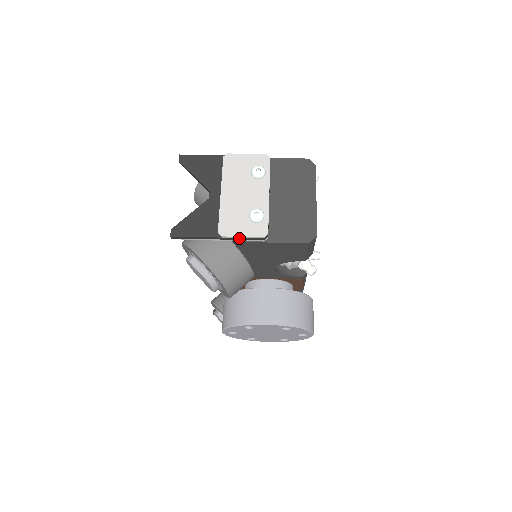
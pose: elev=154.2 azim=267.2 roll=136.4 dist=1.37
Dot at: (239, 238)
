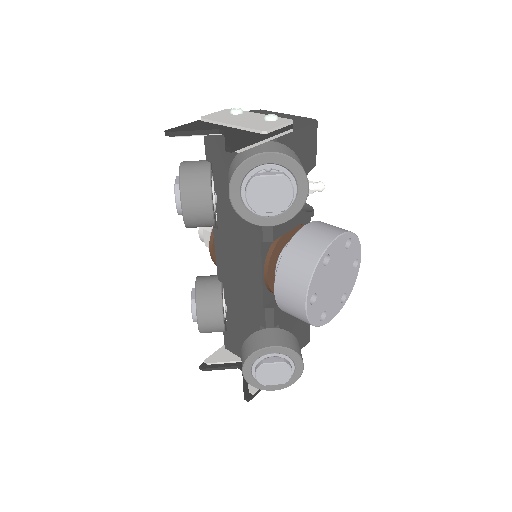
Dot at: (278, 131)
